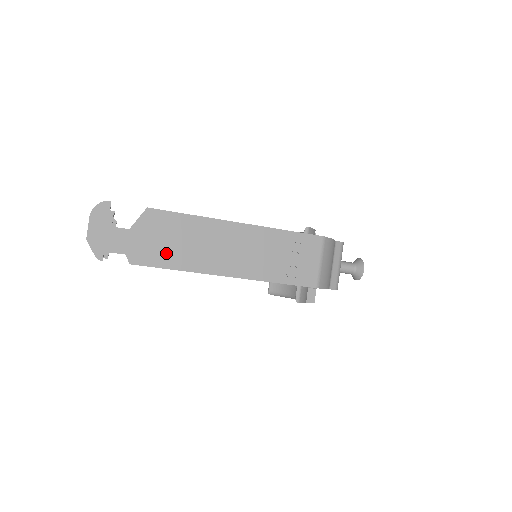
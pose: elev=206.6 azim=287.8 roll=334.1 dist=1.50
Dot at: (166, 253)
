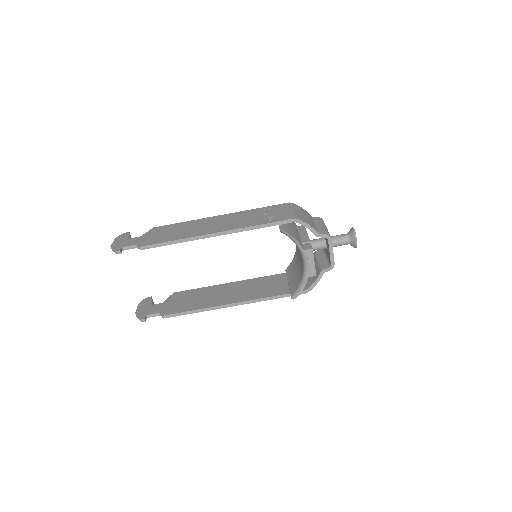
Dot at: (166, 237)
